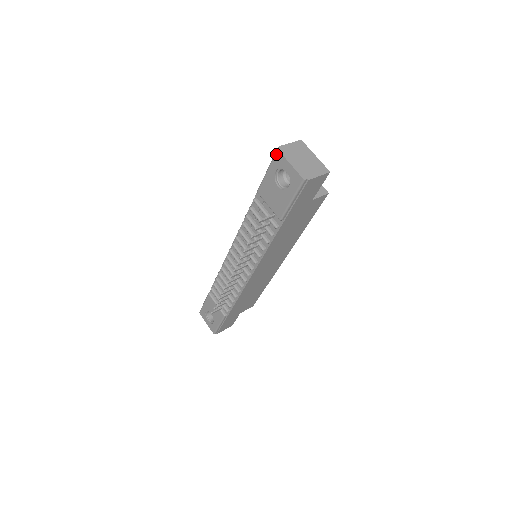
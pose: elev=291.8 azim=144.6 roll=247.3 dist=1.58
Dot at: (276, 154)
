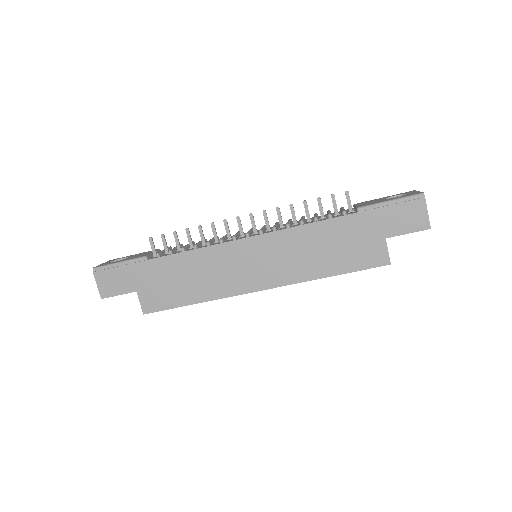
Dot at: (410, 191)
